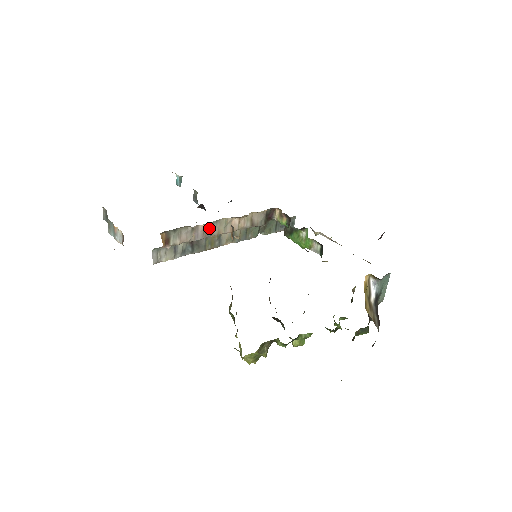
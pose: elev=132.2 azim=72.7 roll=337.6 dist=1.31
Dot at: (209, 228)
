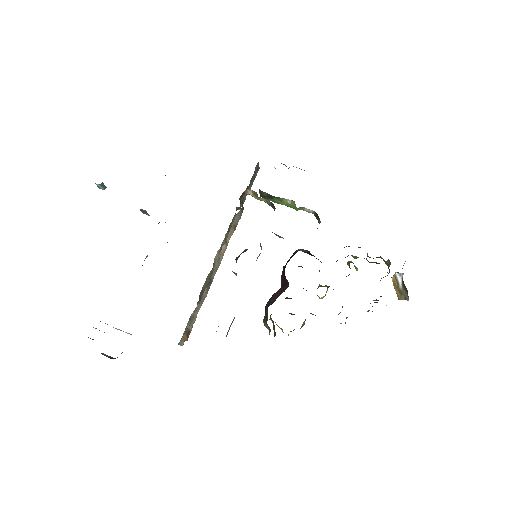
Dot at: (209, 282)
